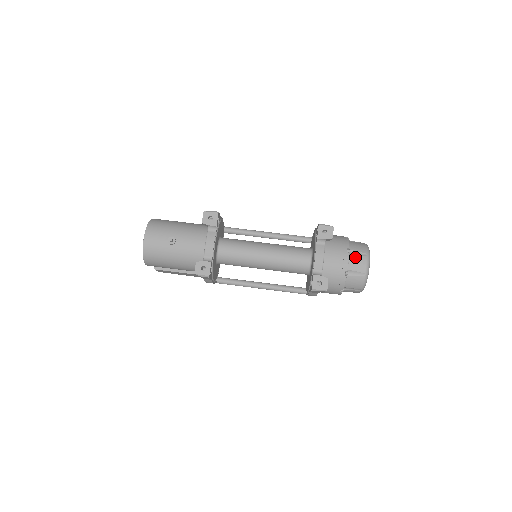
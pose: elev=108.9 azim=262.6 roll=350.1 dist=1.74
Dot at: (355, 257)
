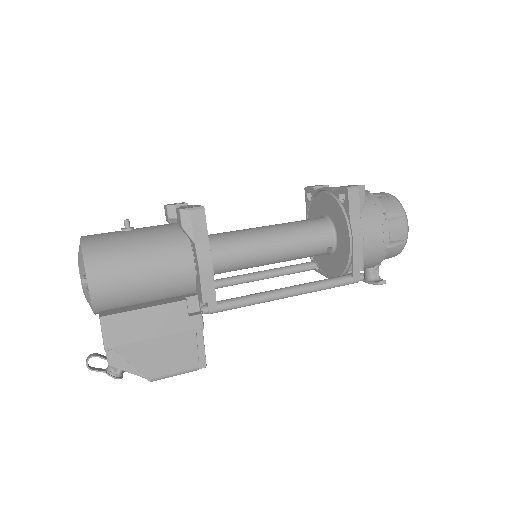
Dot at: occluded
